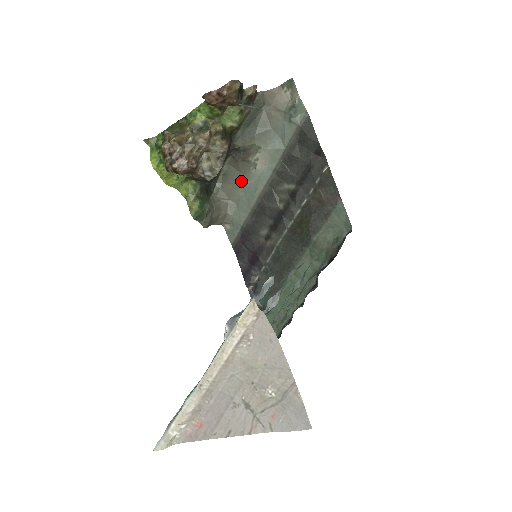
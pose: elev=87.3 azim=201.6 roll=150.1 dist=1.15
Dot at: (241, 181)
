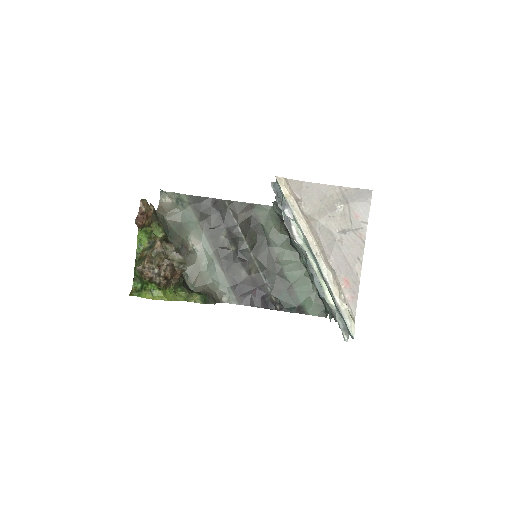
Dot at: (199, 268)
